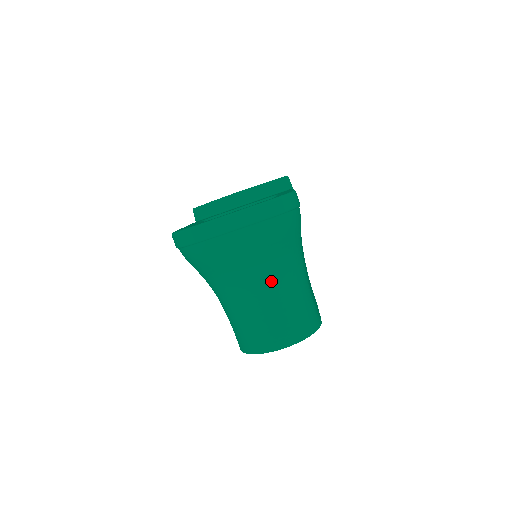
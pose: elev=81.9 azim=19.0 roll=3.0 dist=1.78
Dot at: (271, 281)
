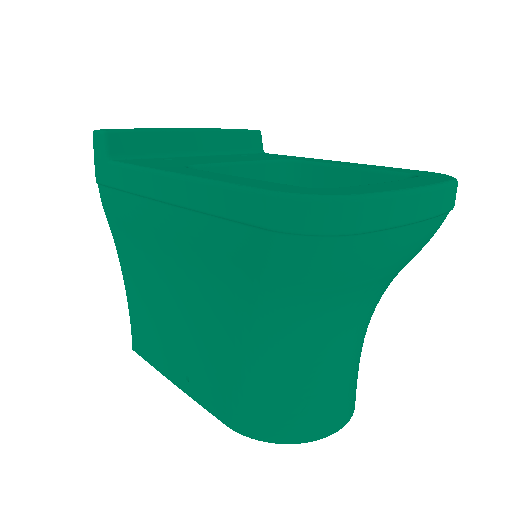
Dot at: (367, 315)
